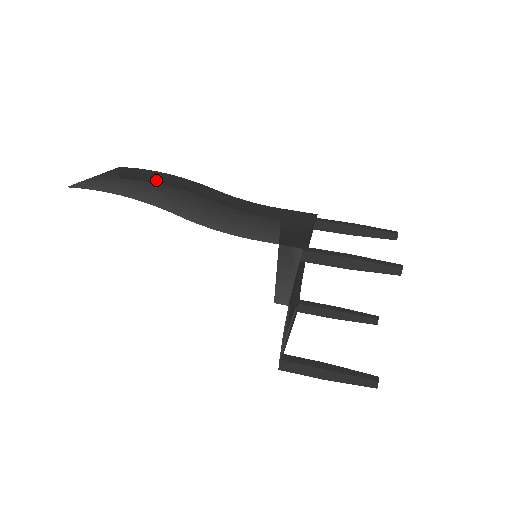
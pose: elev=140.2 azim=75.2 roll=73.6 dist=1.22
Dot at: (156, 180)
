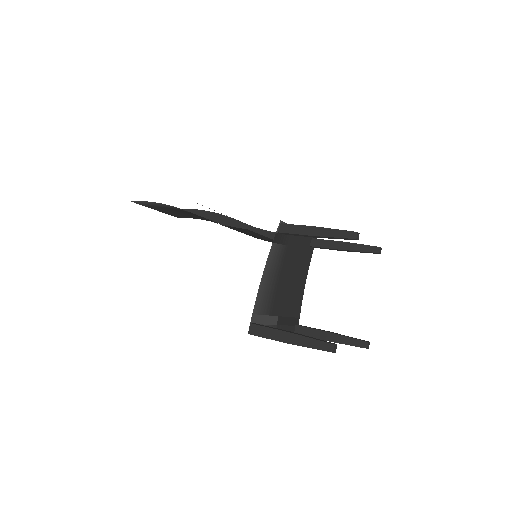
Dot at: occluded
